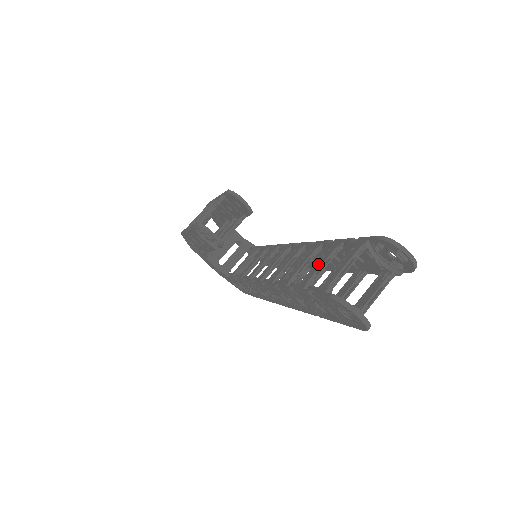
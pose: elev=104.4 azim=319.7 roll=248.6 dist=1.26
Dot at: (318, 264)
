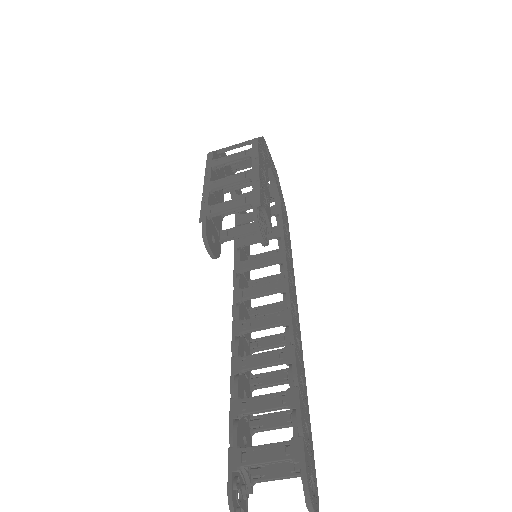
Dot at: (264, 401)
